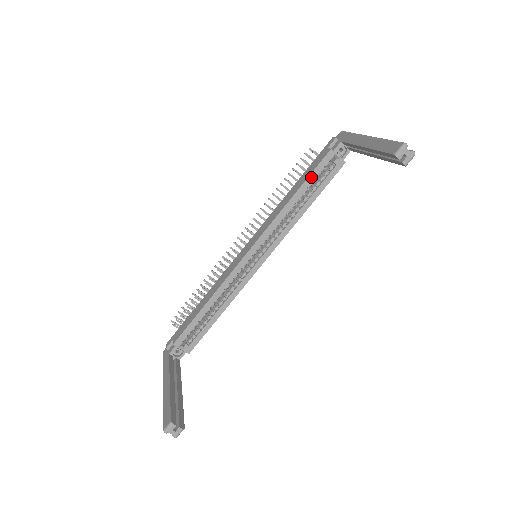
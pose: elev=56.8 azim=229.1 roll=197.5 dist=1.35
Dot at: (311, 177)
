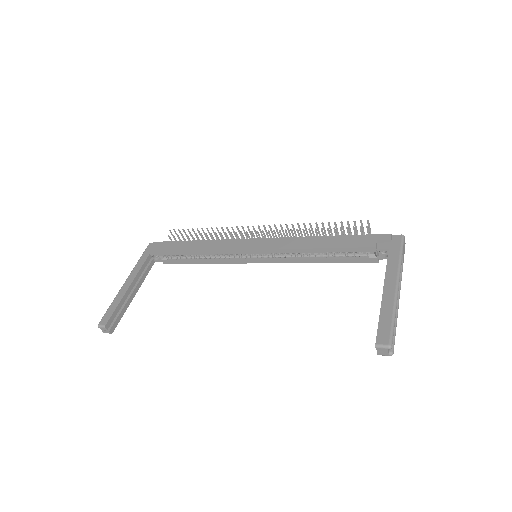
Dot at: (342, 249)
